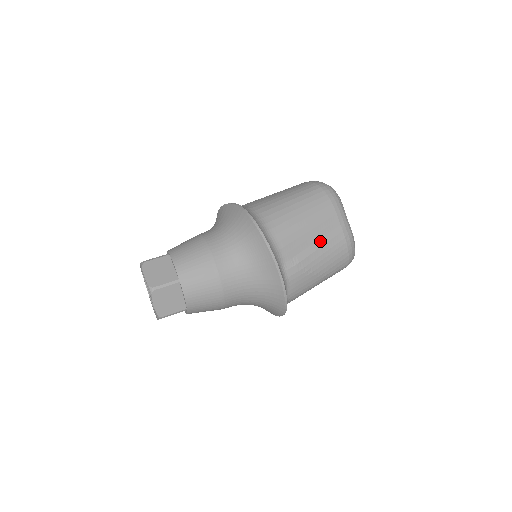
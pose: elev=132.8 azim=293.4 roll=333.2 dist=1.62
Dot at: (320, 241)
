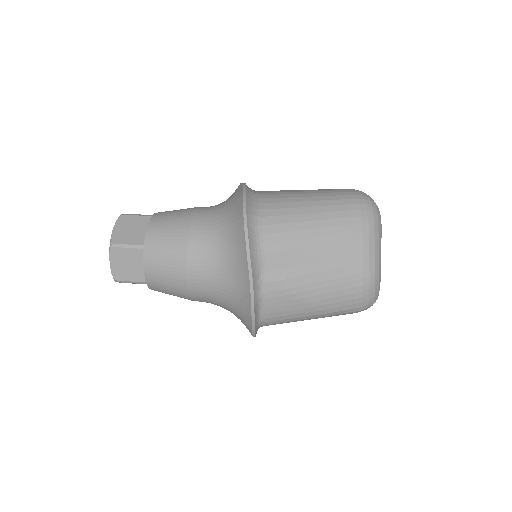
Dot at: (325, 264)
